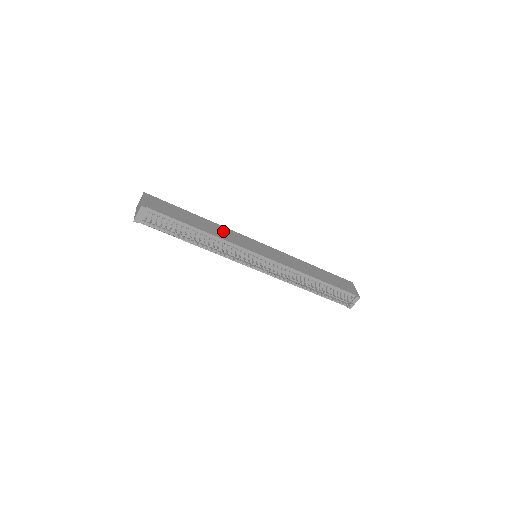
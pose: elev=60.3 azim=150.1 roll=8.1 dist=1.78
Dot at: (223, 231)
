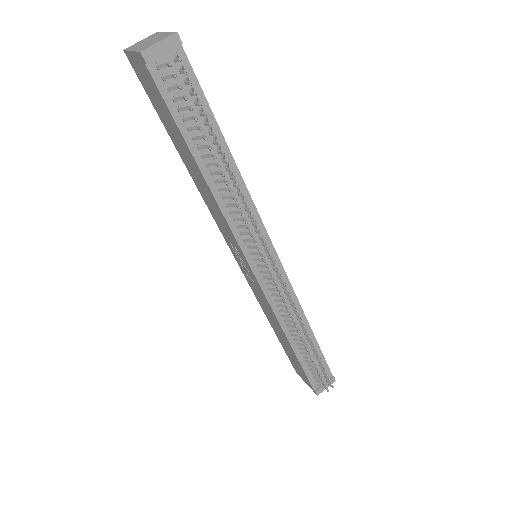
Dot at: occluded
